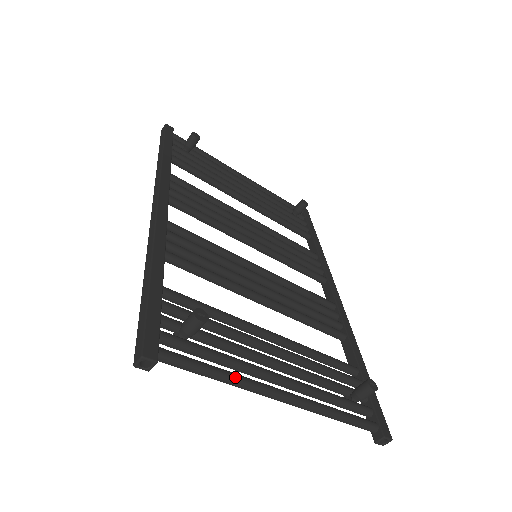
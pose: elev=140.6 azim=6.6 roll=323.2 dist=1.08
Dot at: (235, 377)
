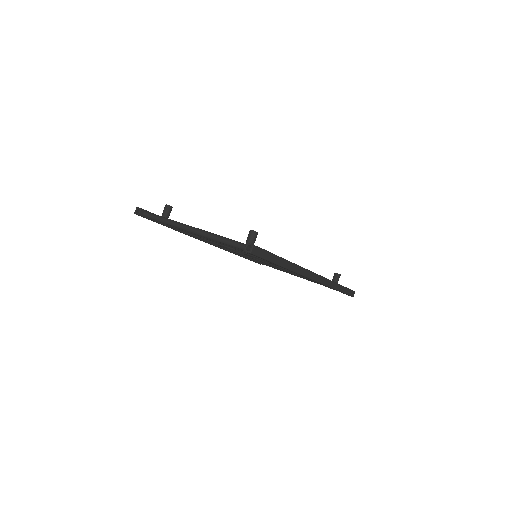
Dot at: (172, 220)
